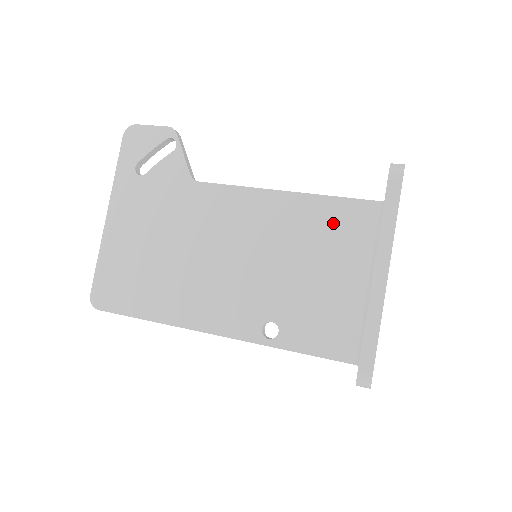
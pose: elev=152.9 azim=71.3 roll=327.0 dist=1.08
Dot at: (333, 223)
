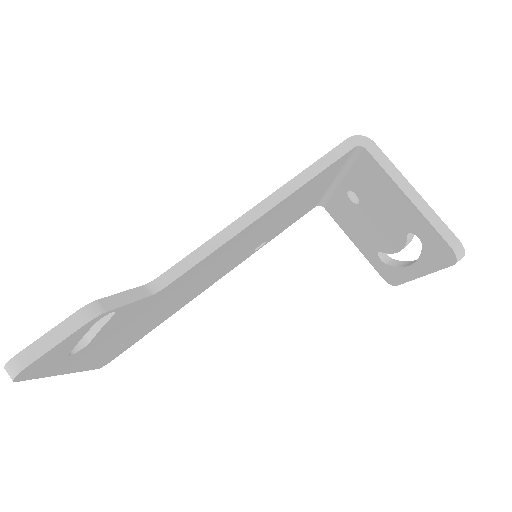
Dot at: (311, 187)
